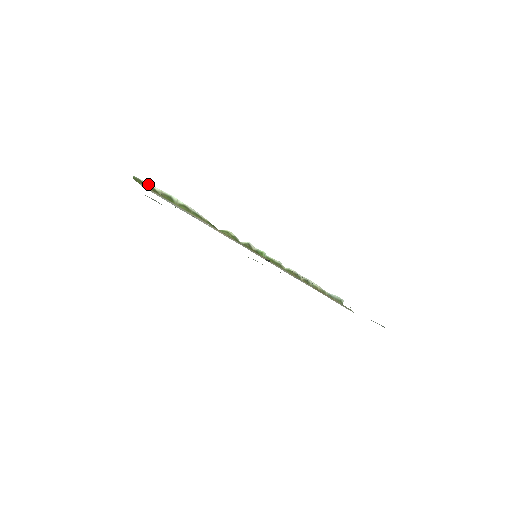
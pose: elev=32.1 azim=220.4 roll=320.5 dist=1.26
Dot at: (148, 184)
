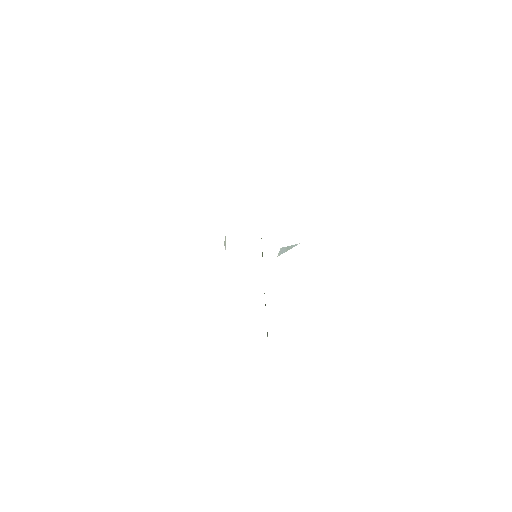
Dot at: occluded
